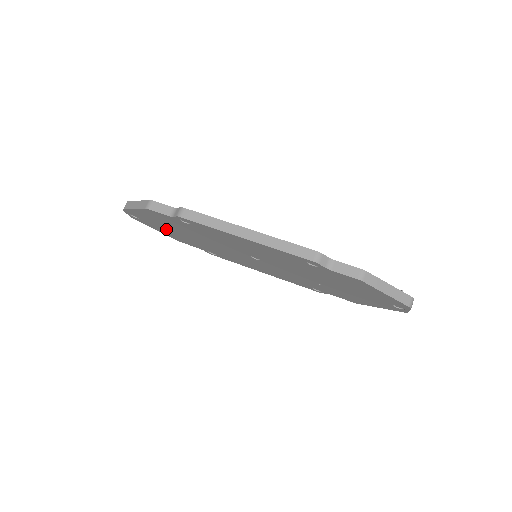
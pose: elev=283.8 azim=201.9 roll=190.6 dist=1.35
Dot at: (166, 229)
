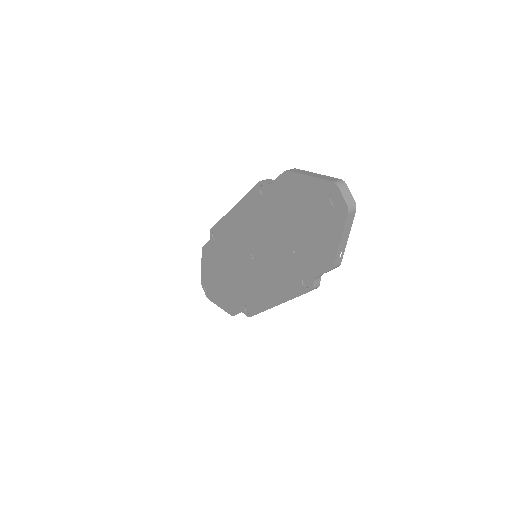
Dot at: (220, 289)
